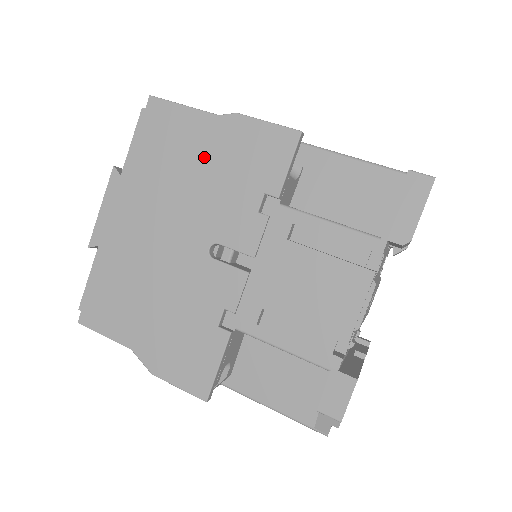
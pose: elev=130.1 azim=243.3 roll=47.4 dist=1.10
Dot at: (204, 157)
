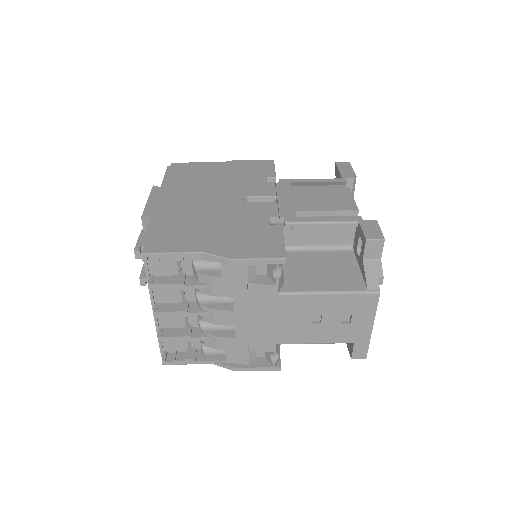
Dot at: (220, 173)
